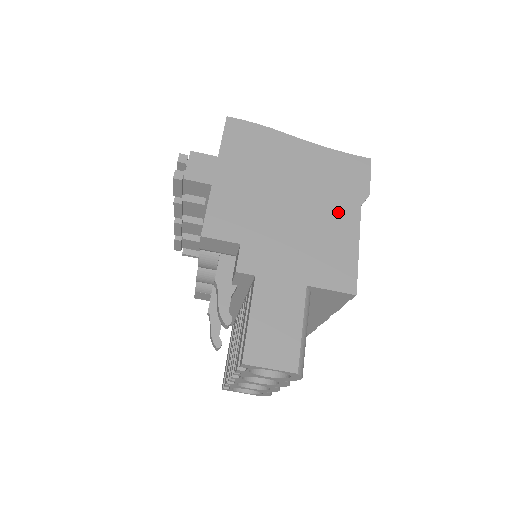
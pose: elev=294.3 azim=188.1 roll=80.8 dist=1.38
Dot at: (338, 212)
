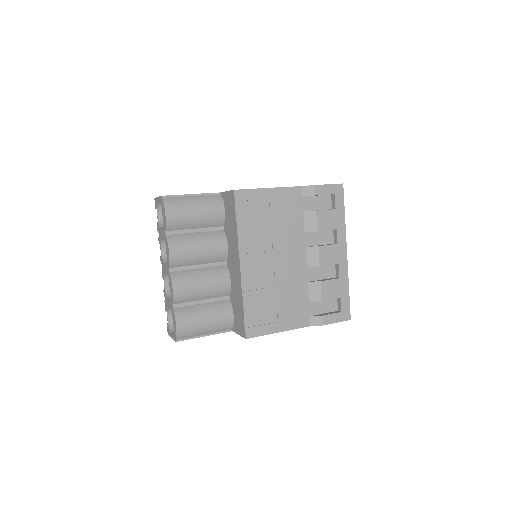
Dot at: occluded
